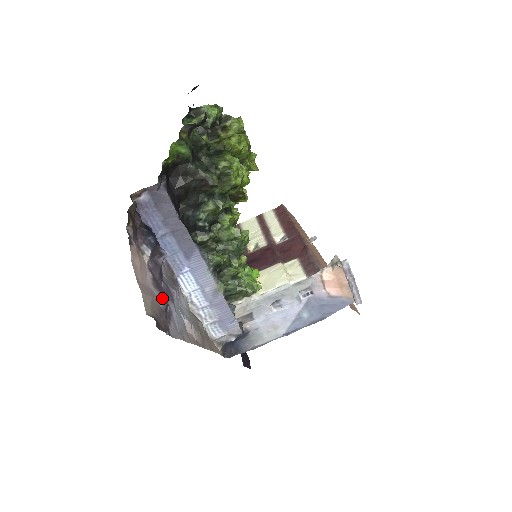
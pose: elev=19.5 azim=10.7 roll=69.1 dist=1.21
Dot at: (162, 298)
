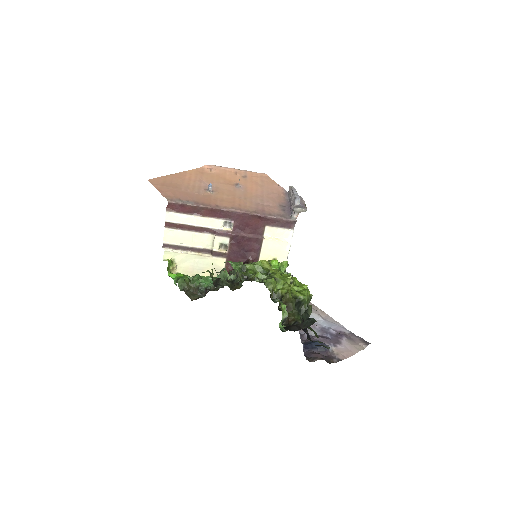
Dot at: (341, 338)
